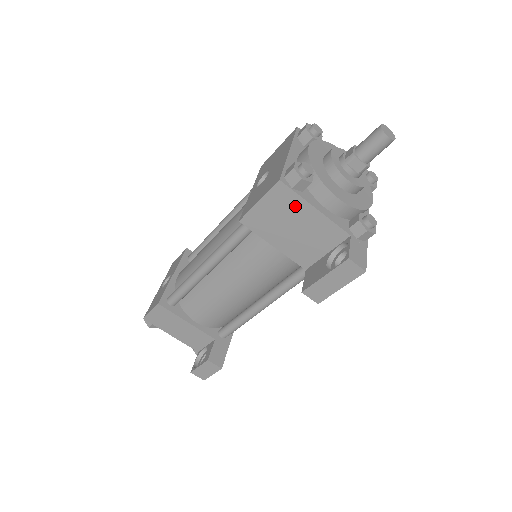
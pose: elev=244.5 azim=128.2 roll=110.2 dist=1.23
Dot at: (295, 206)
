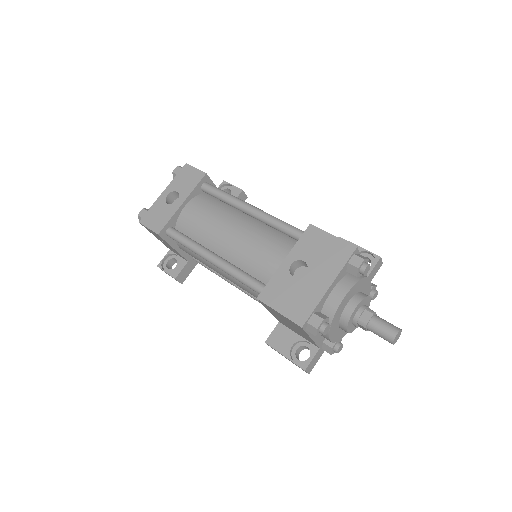
Dot at: (300, 329)
